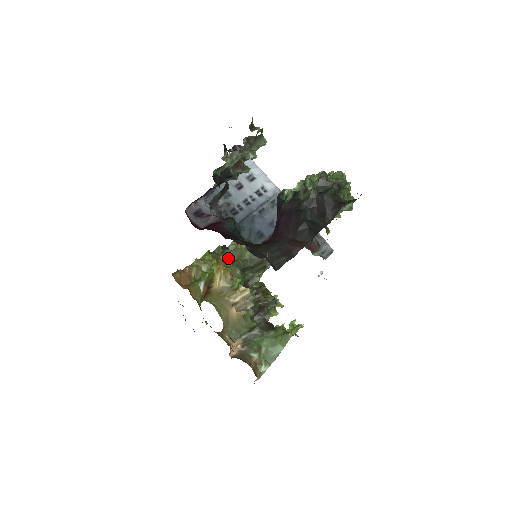
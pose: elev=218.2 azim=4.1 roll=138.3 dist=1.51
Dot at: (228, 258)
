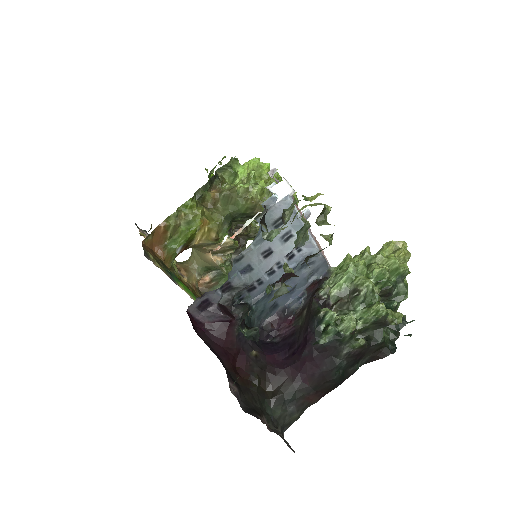
Dot at: (216, 201)
